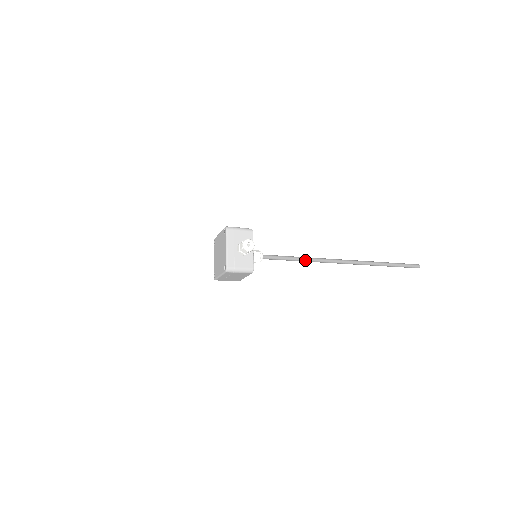
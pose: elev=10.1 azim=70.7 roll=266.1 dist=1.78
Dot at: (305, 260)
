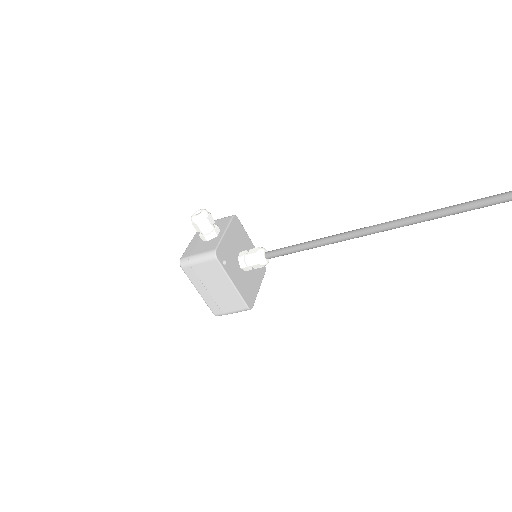
Dot at: (338, 237)
